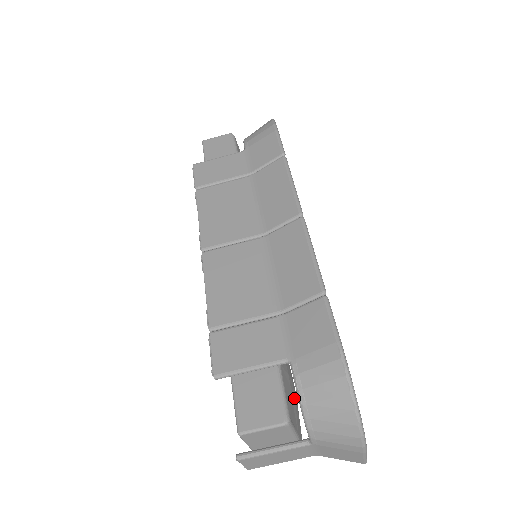
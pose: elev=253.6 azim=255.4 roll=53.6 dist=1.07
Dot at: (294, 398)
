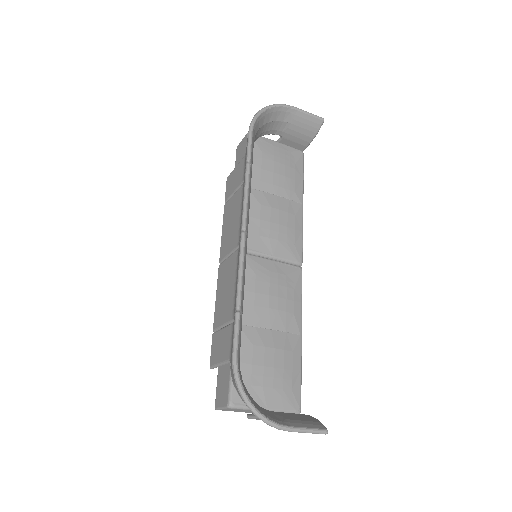
Dot at: (261, 381)
